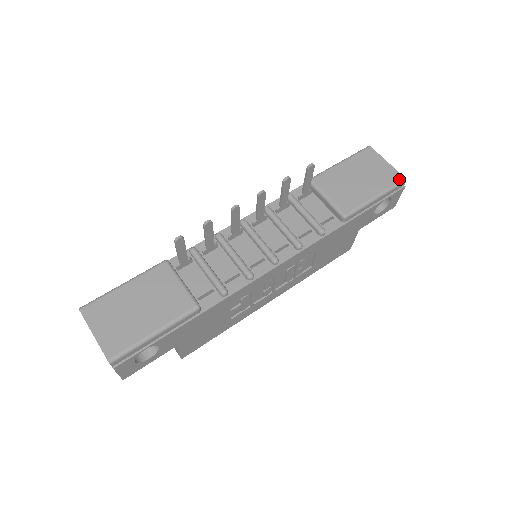
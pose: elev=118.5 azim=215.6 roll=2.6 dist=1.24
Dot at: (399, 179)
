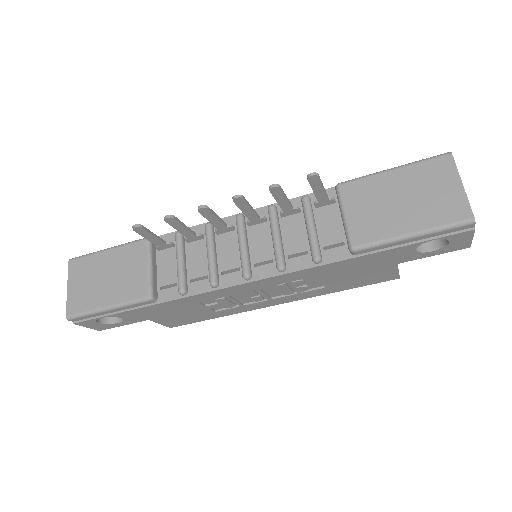
Dot at: (463, 217)
